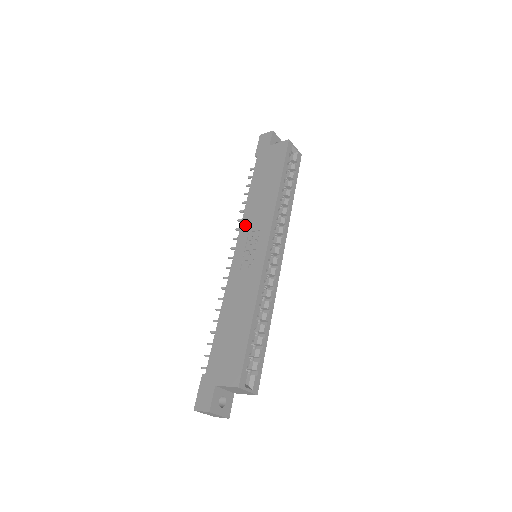
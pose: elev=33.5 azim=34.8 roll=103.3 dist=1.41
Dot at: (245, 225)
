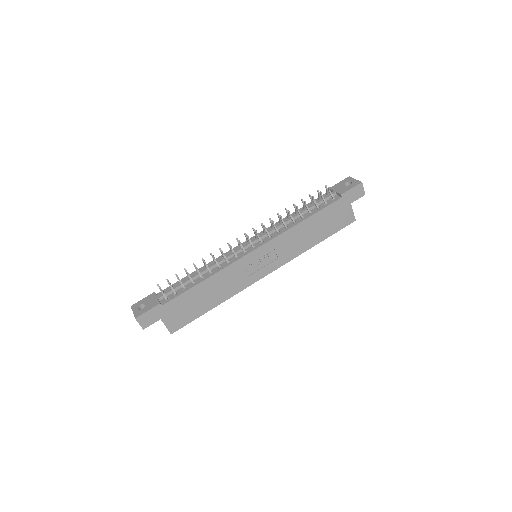
Dot at: (279, 241)
